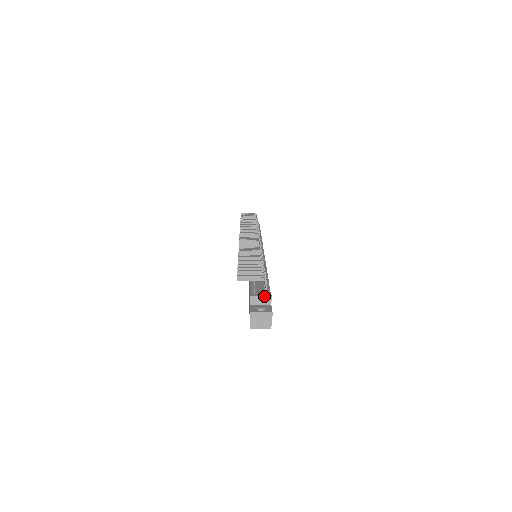
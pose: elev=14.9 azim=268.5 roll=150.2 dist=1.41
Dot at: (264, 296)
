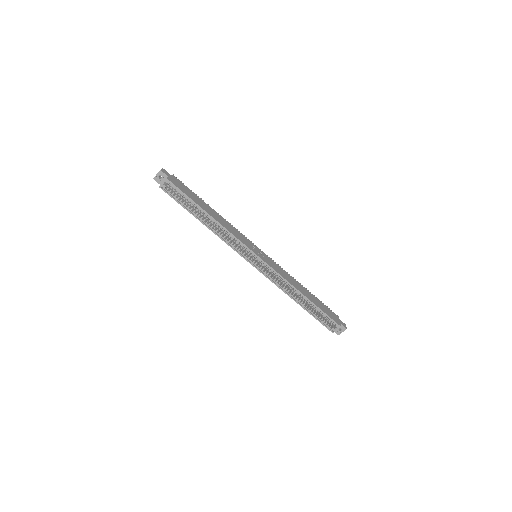
Dot at: occluded
